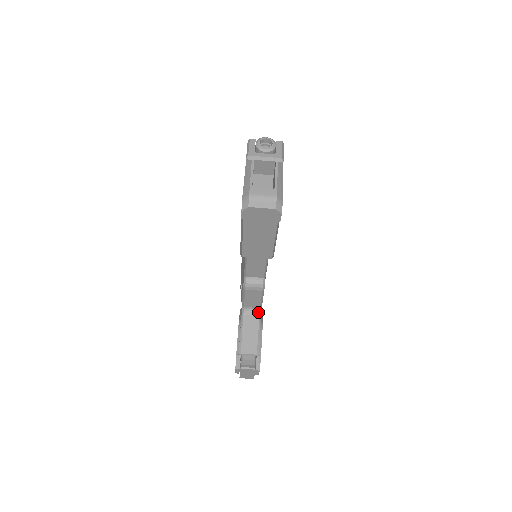
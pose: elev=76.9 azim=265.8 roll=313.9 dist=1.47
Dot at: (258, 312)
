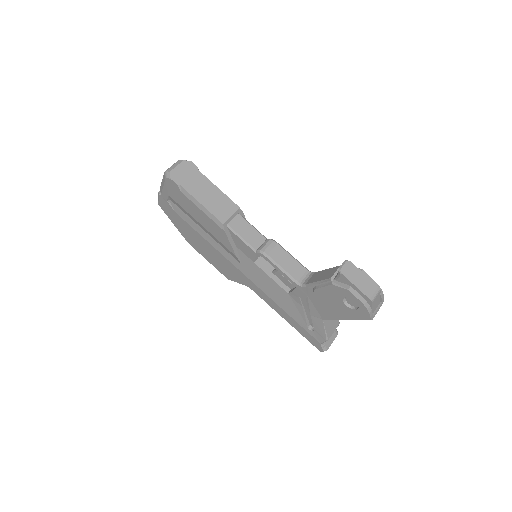
Dot at: (311, 274)
